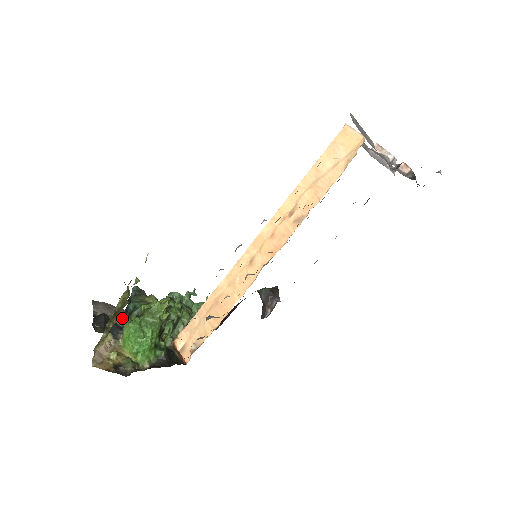
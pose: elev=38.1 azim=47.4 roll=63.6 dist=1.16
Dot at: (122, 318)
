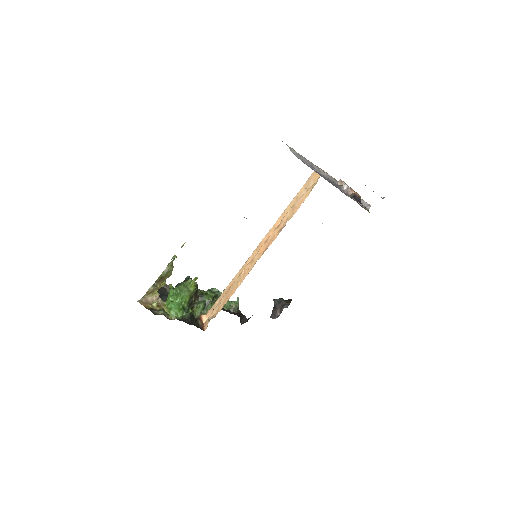
Dot at: occluded
